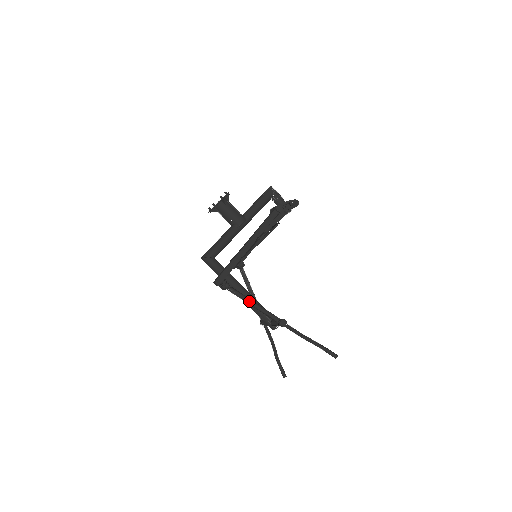
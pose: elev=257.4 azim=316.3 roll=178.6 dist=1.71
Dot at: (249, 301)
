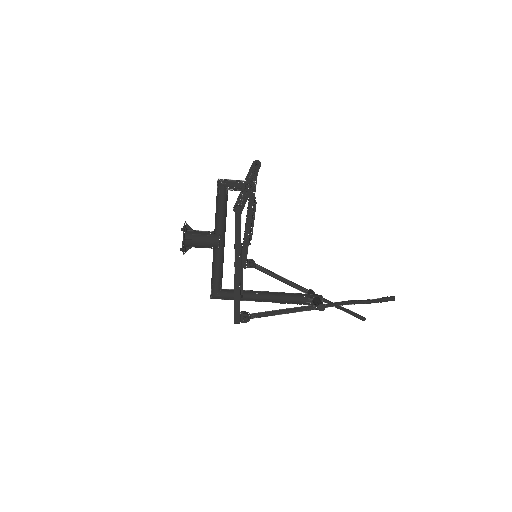
Dot at: (276, 314)
